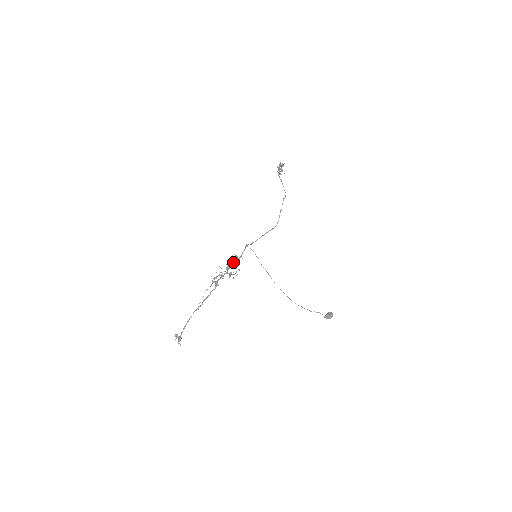
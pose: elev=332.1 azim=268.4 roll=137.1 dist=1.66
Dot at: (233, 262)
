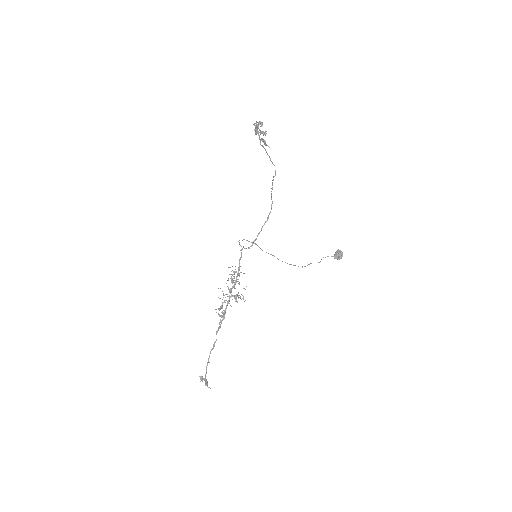
Dot at: occluded
